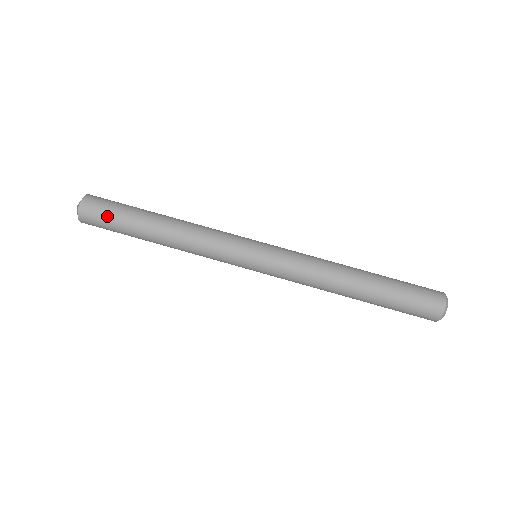
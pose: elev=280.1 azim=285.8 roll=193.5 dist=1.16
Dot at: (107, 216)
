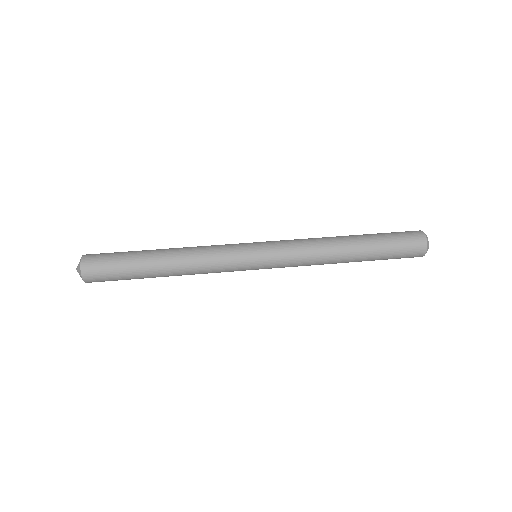
Dot at: (110, 263)
